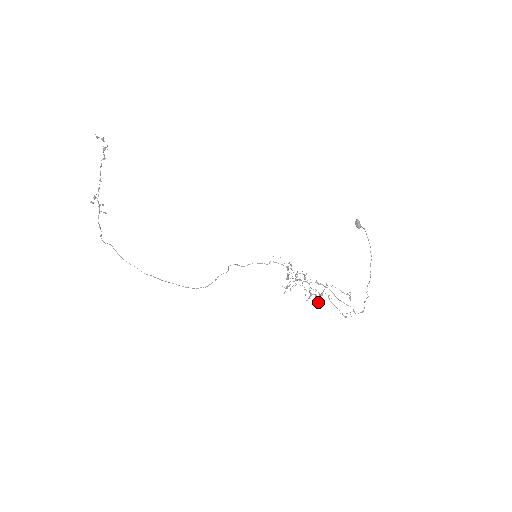
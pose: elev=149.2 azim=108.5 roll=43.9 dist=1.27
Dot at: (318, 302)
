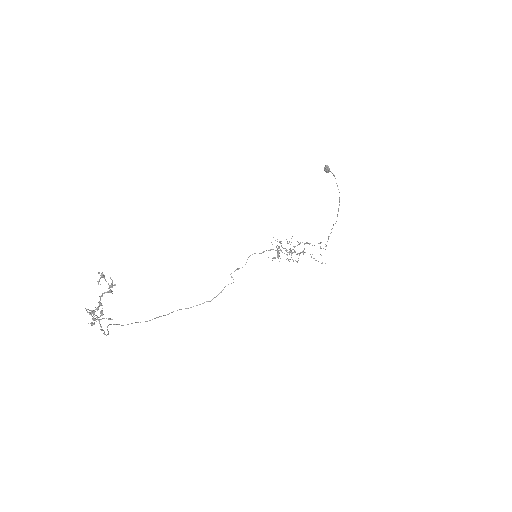
Dot at: occluded
